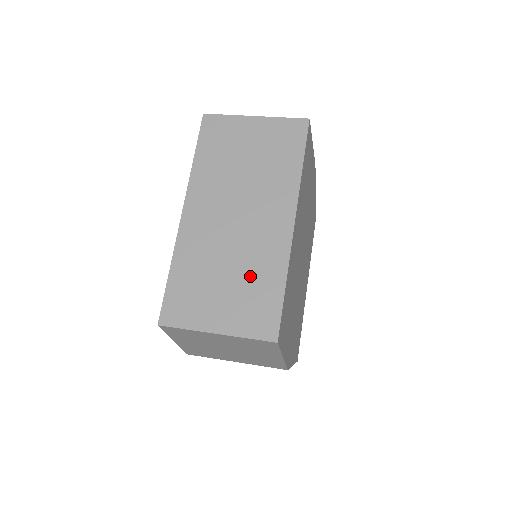
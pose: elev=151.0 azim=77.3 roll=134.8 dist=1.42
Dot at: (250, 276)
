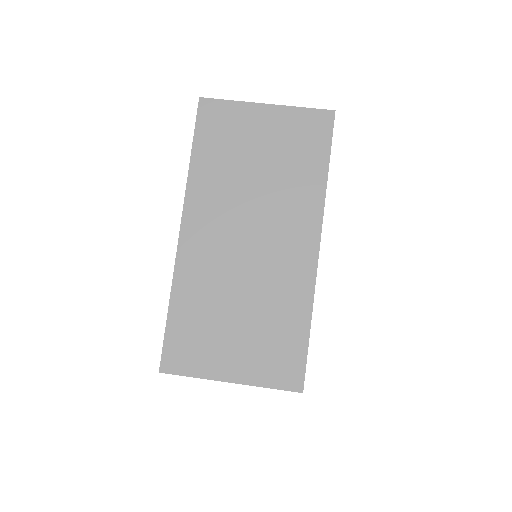
Dot at: (268, 313)
